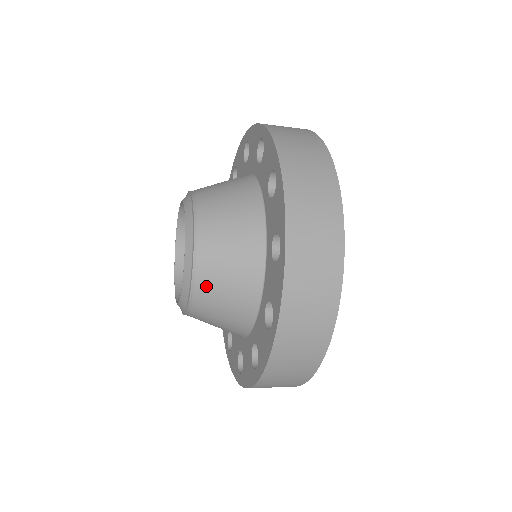
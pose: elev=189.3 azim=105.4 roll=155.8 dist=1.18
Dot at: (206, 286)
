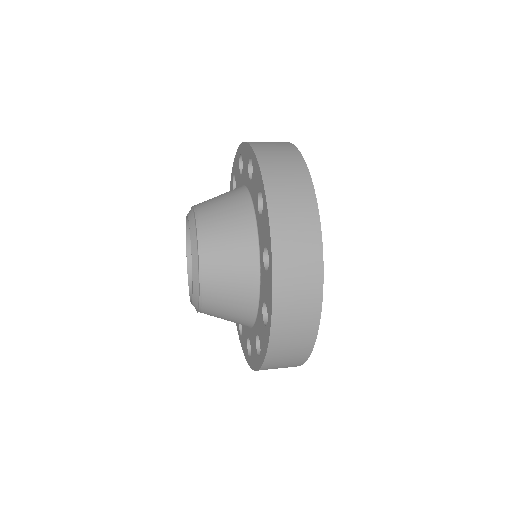
Dot at: (211, 311)
